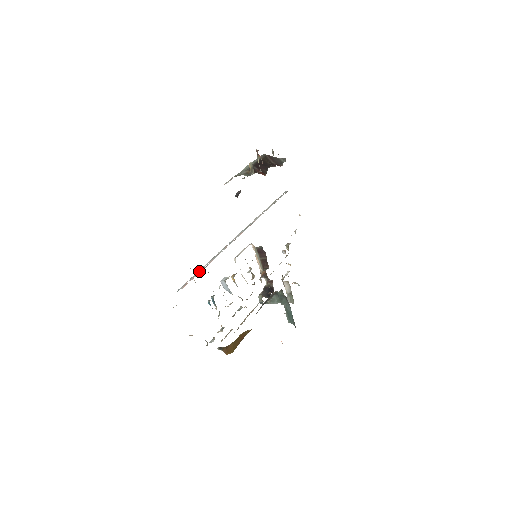
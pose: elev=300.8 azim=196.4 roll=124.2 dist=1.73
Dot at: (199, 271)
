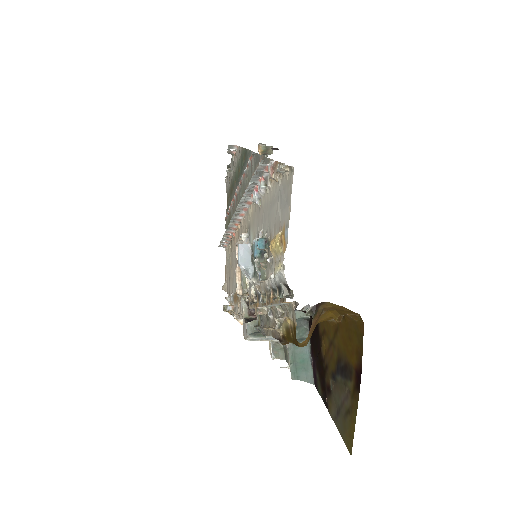
Dot at: (251, 184)
